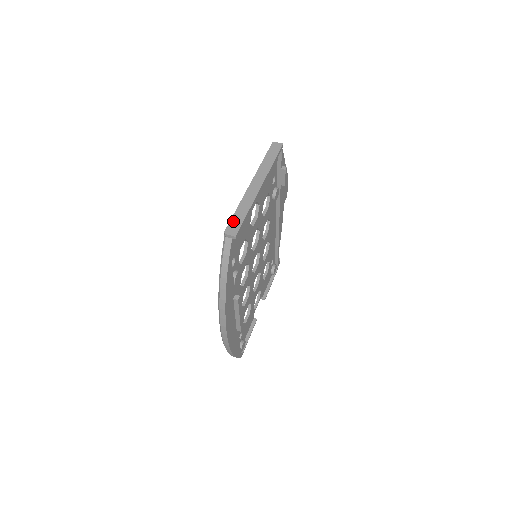
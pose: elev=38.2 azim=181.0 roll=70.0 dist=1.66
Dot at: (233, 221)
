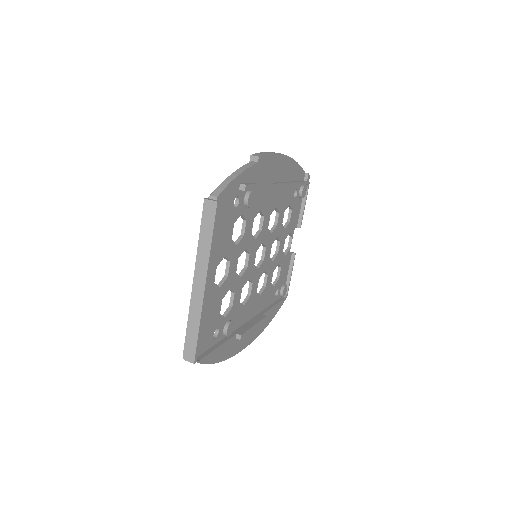
Dot at: (187, 343)
